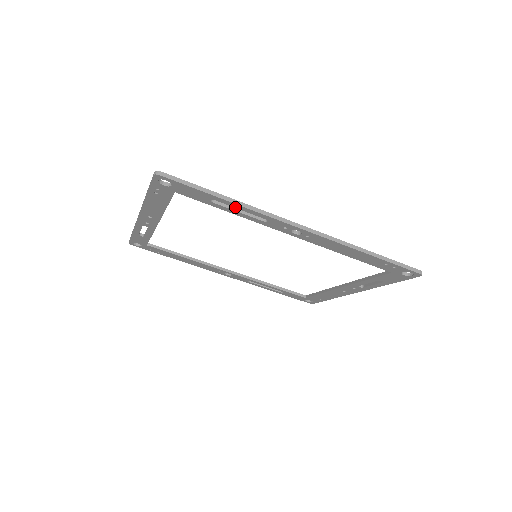
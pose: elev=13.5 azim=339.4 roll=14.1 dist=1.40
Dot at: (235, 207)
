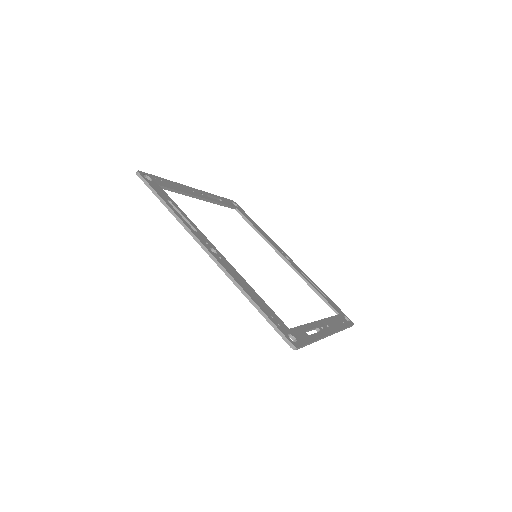
Dot at: occluded
